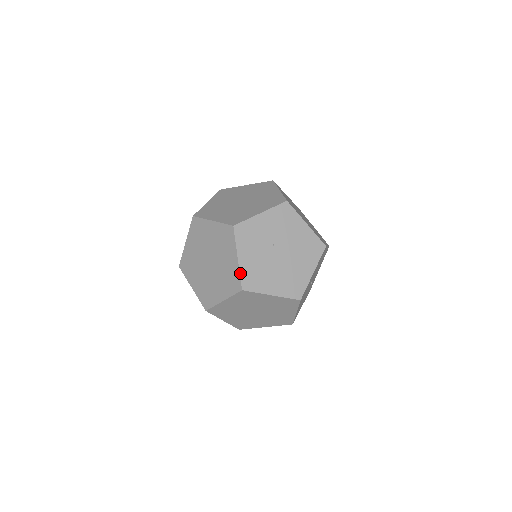
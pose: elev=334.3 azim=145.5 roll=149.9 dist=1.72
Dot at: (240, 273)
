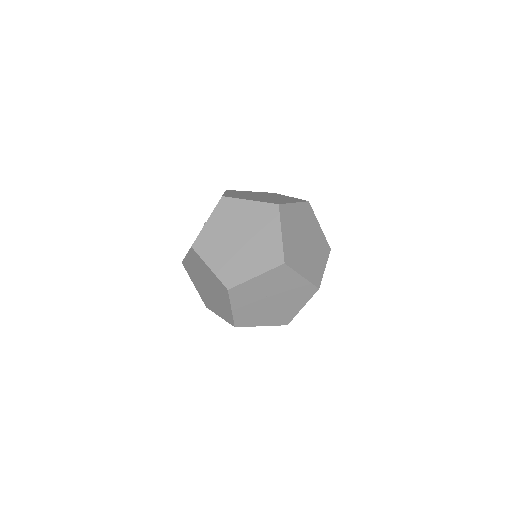
Dot at: (233, 318)
